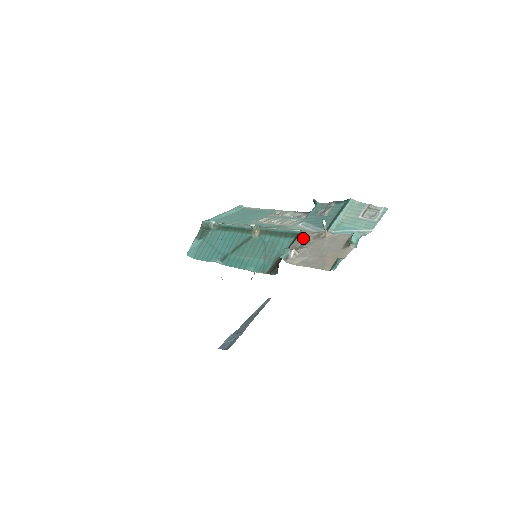
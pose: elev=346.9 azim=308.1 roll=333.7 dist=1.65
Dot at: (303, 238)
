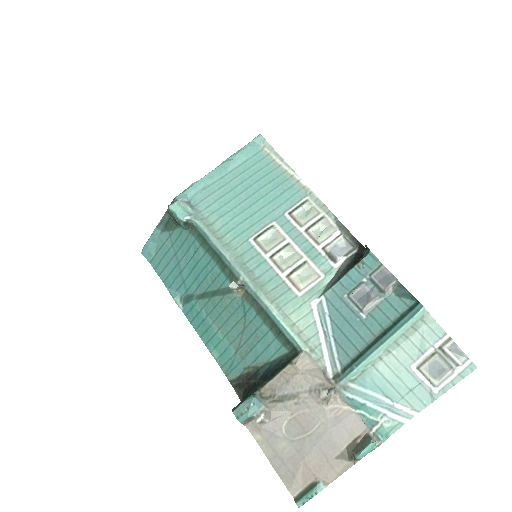
Dot at: (294, 378)
